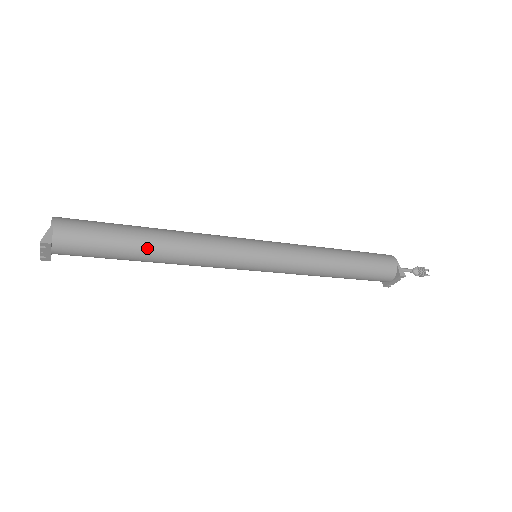
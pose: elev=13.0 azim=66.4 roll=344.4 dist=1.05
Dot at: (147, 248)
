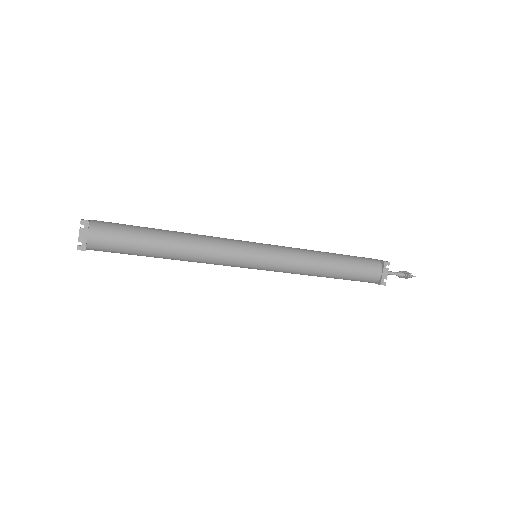
Dot at: (164, 234)
